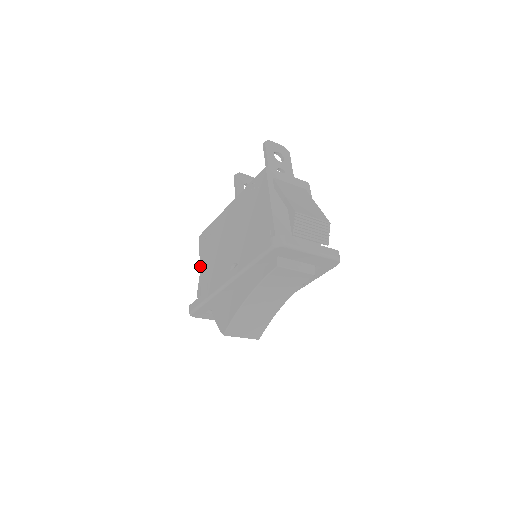
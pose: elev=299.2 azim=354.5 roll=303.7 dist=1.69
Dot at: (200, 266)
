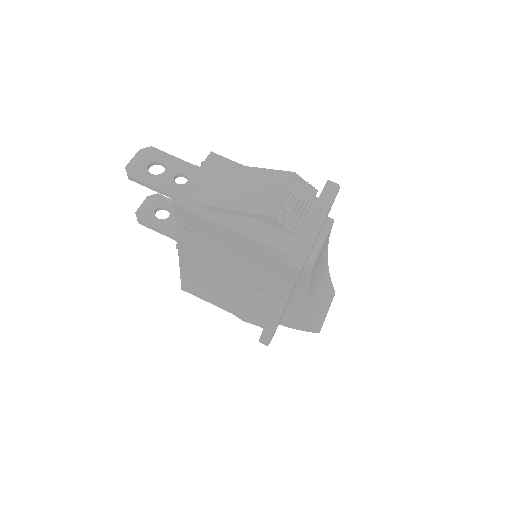
Dot at: occluded
